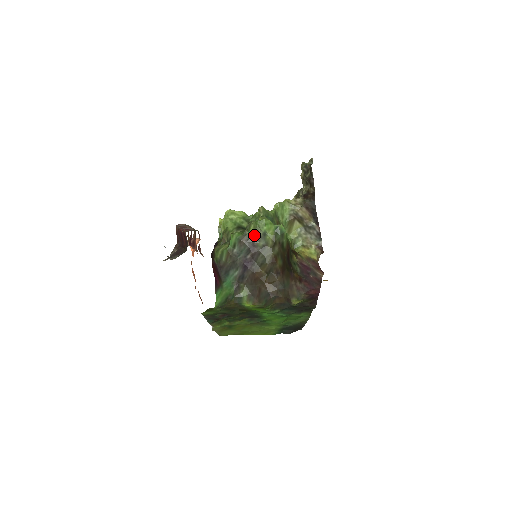
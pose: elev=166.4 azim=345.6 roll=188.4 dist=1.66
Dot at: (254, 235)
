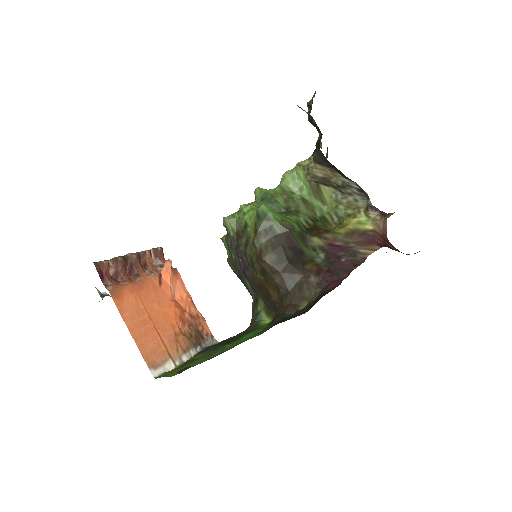
Dot at: (236, 232)
